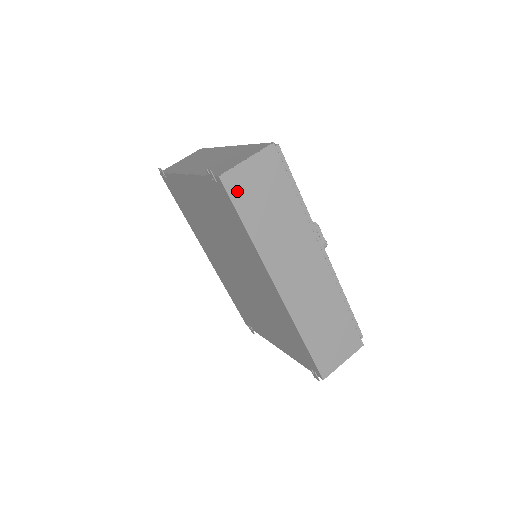
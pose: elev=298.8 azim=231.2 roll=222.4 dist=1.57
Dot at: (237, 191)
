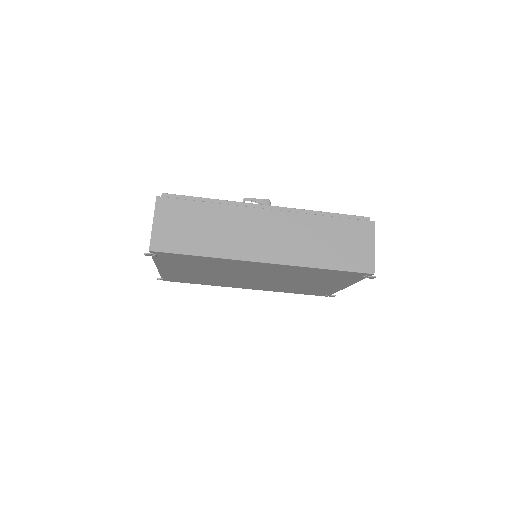
Dot at: (169, 245)
